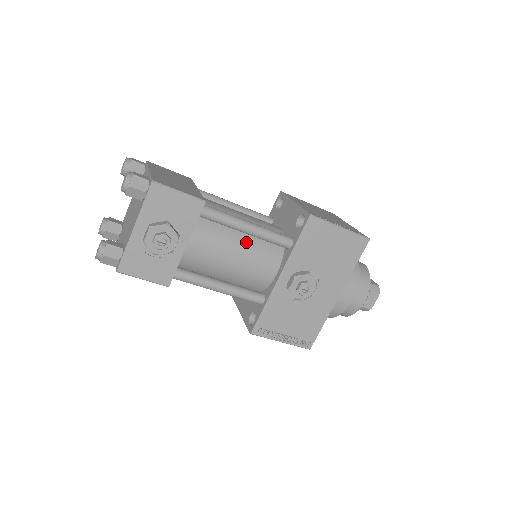
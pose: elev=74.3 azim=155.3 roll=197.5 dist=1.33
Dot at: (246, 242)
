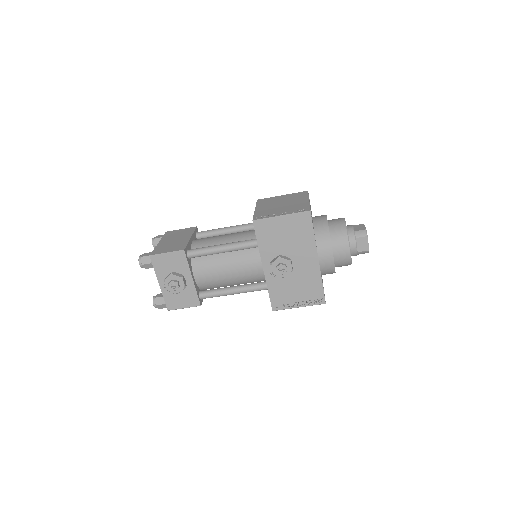
Dot at: (230, 257)
